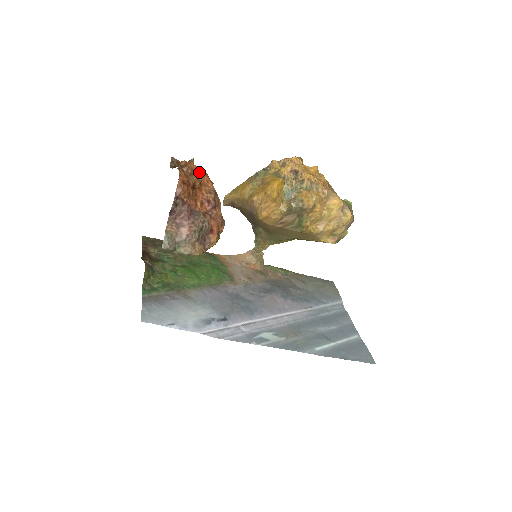
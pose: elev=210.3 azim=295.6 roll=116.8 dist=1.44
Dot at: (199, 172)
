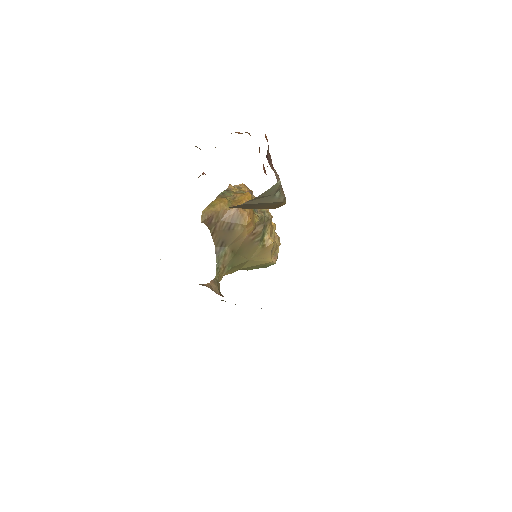
Dot at: occluded
